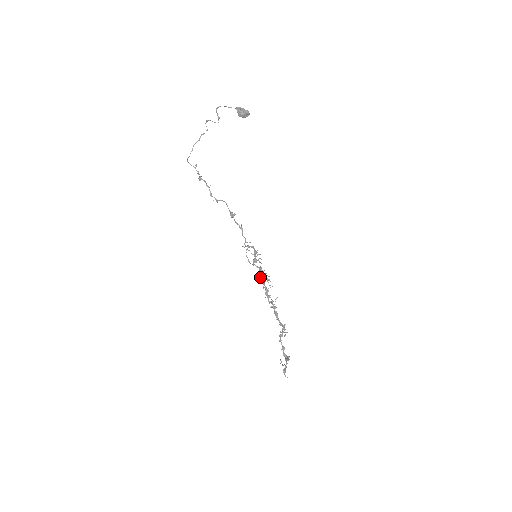
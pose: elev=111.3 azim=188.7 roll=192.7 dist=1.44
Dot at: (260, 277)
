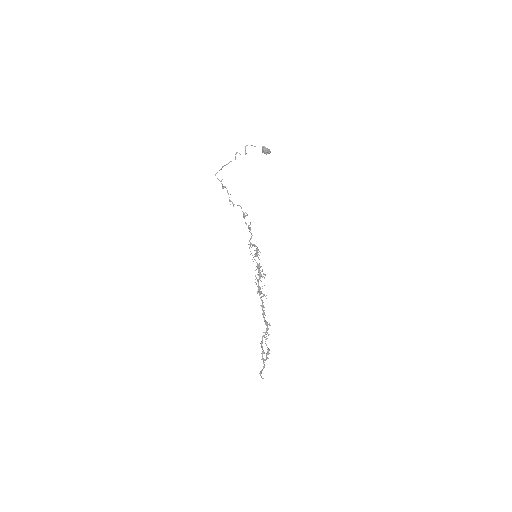
Dot at: occluded
